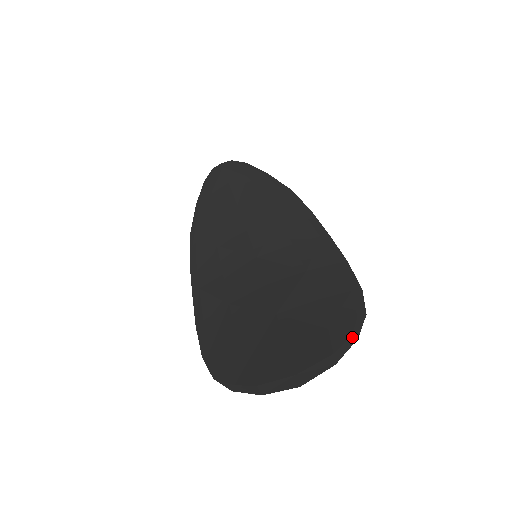
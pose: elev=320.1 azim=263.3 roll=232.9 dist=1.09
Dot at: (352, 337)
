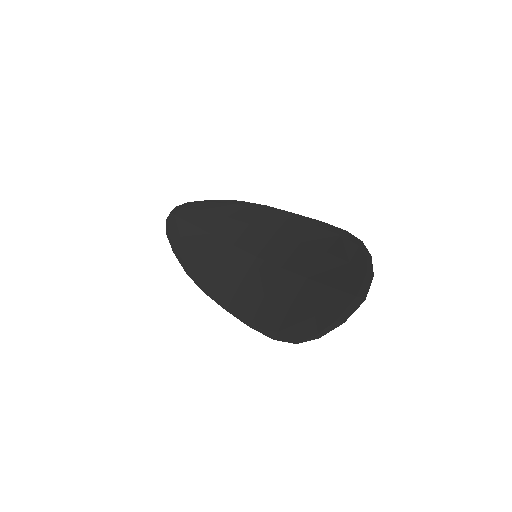
Dot at: (368, 257)
